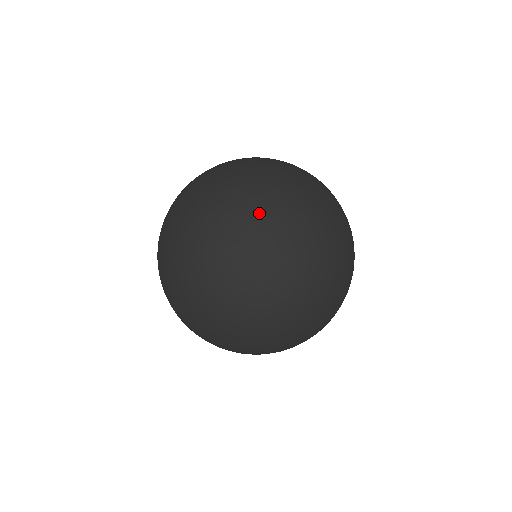
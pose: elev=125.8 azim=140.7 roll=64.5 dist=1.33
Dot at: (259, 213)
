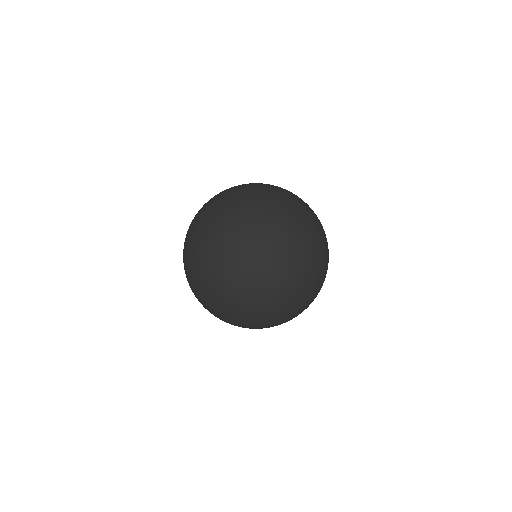
Dot at: (242, 198)
